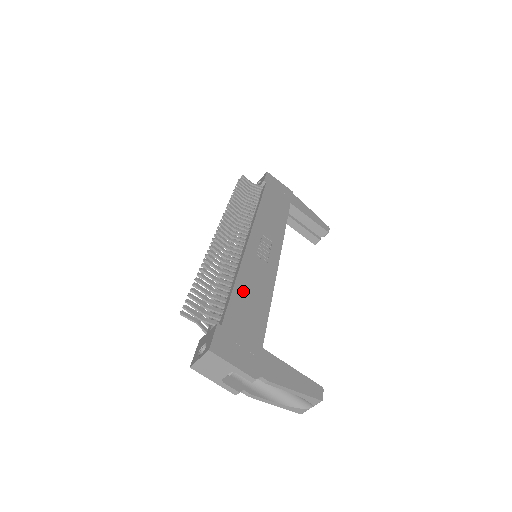
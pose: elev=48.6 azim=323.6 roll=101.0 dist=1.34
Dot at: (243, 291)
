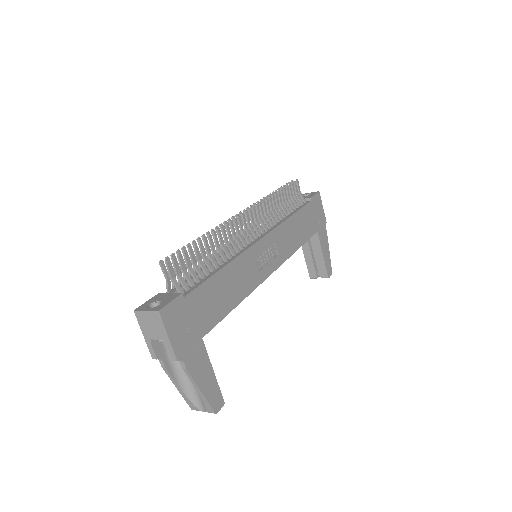
Dot at: (223, 280)
